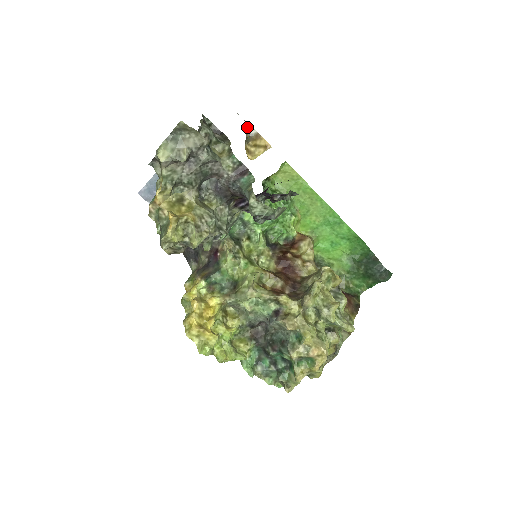
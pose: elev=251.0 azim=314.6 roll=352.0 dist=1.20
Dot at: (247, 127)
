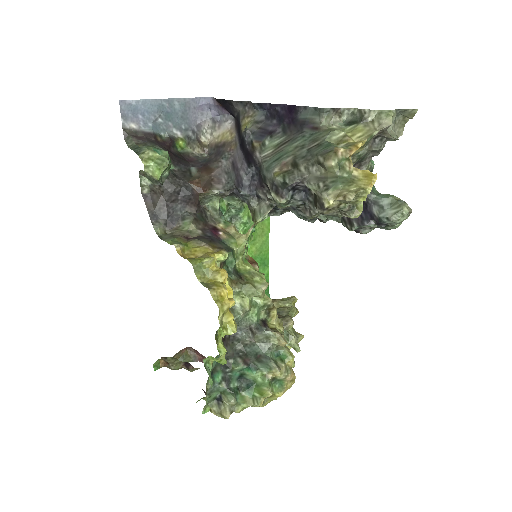
Dot at: occluded
